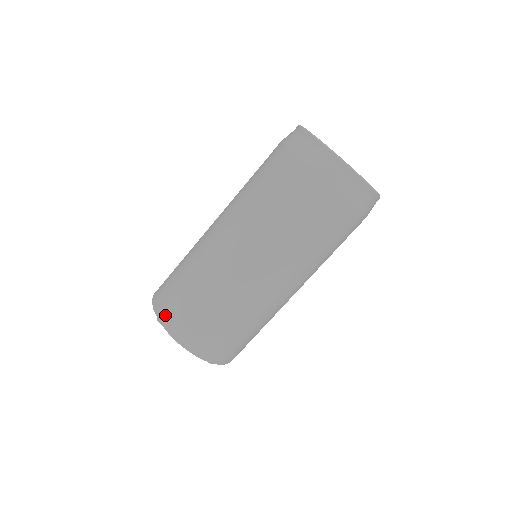
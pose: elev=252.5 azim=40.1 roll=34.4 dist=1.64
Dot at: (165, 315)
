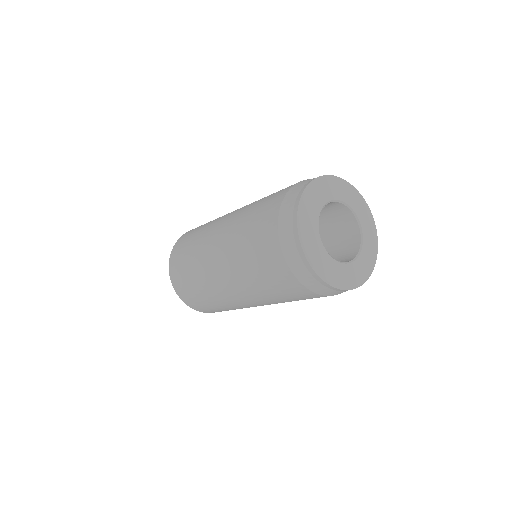
Dot at: (172, 266)
